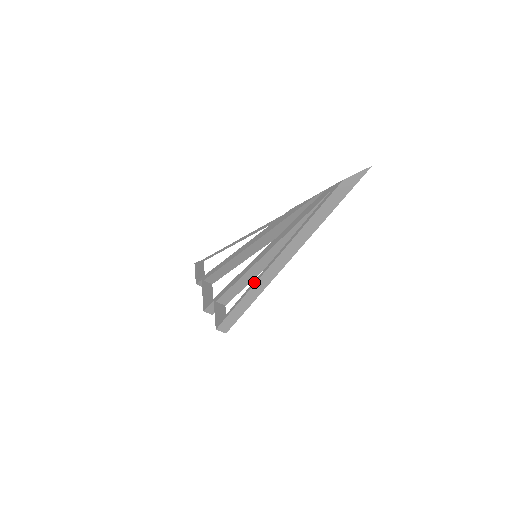
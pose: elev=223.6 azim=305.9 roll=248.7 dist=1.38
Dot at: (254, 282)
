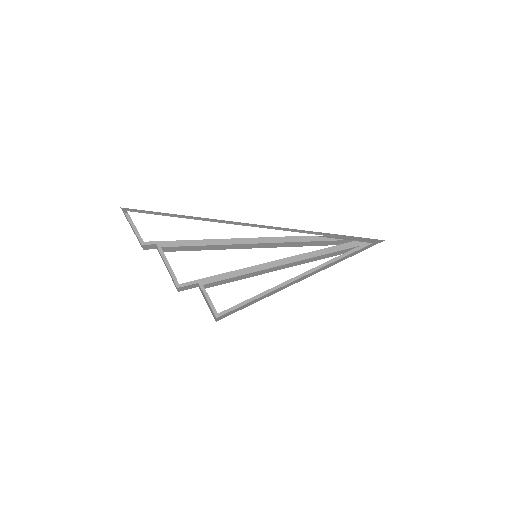
Dot at: (274, 288)
